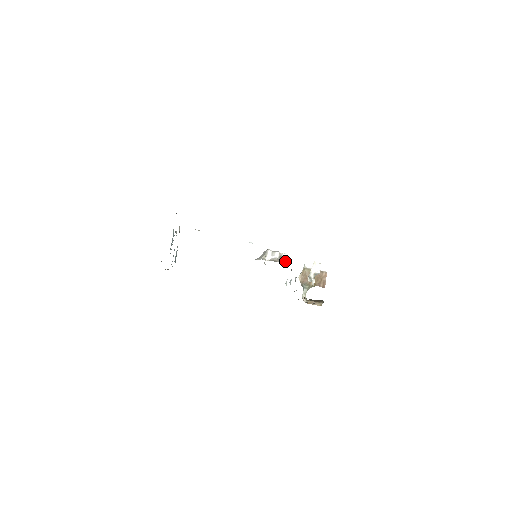
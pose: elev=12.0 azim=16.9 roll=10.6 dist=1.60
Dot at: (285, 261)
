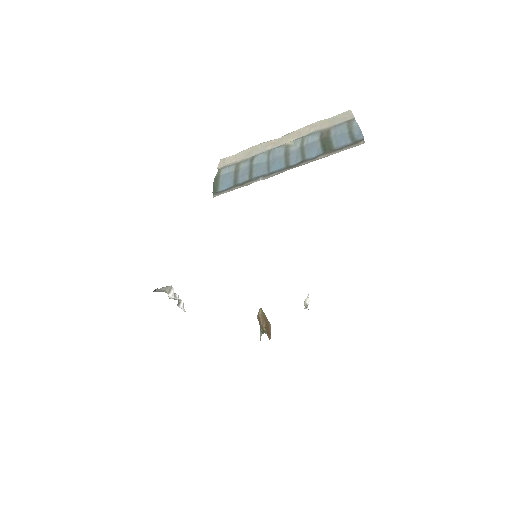
Dot at: (183, 310)
